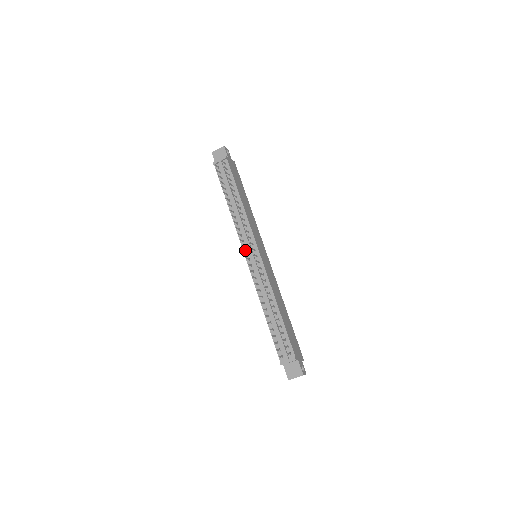
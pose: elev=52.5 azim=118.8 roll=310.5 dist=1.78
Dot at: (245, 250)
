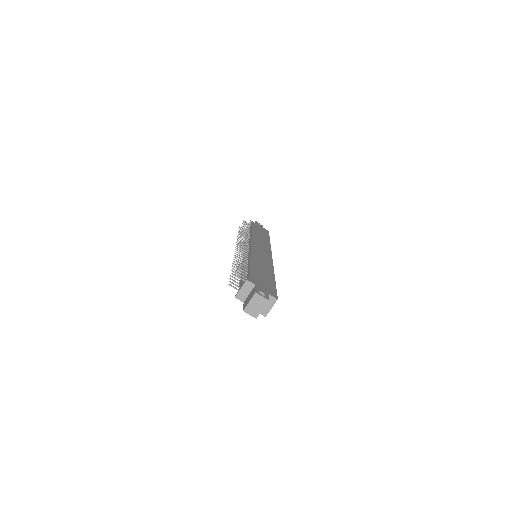
Dot at: occluded
